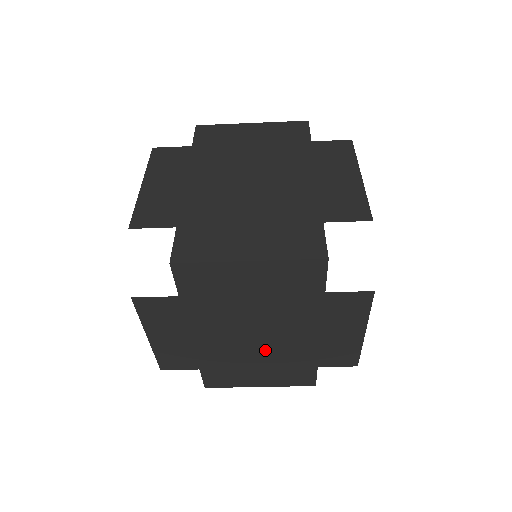
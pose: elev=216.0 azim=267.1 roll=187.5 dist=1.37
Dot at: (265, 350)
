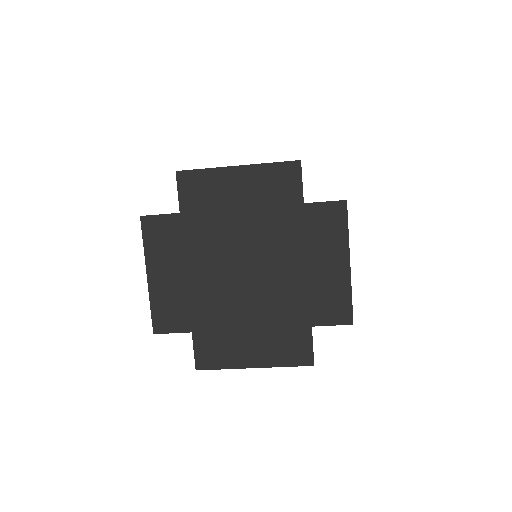
Dot at: occluded
